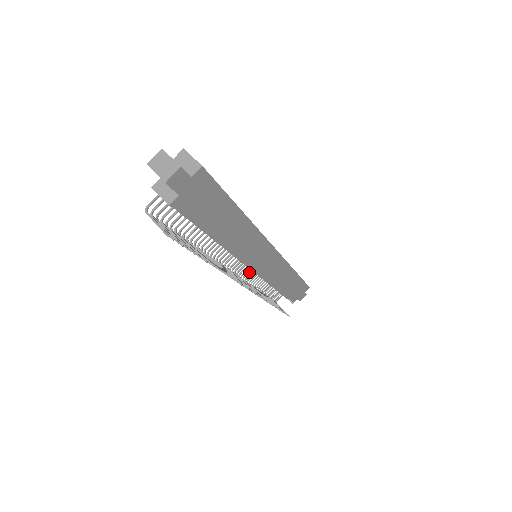
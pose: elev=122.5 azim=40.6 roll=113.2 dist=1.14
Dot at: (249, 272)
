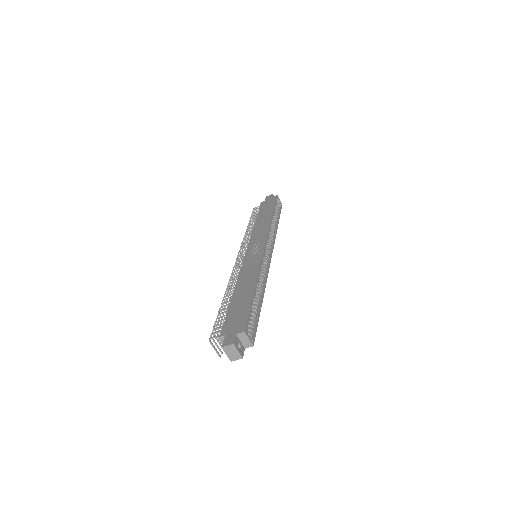
Dot at: occluded
